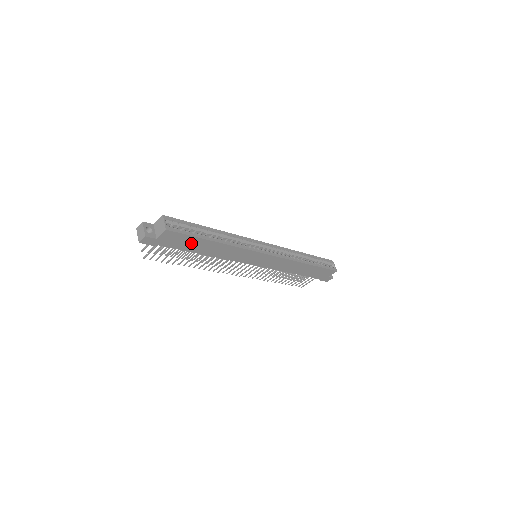
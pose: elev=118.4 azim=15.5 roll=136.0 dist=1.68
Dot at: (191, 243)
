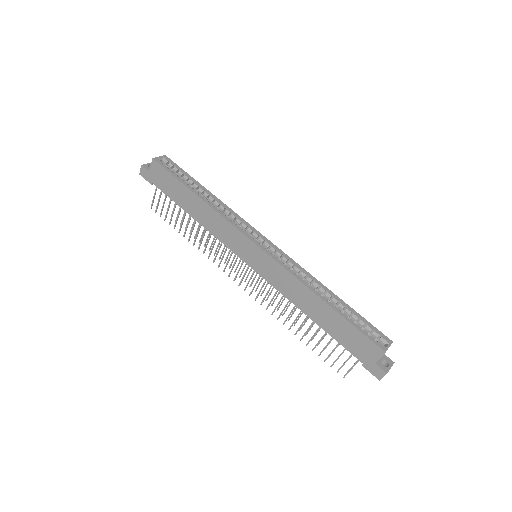
Dot at: (176, 189)
